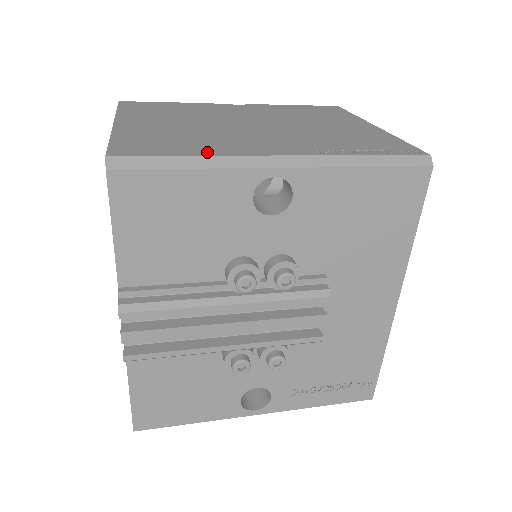
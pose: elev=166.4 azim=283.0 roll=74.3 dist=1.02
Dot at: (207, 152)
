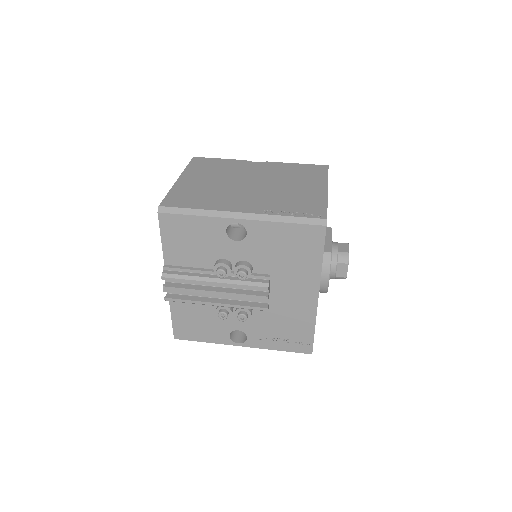
Dot at: (206, 207)
